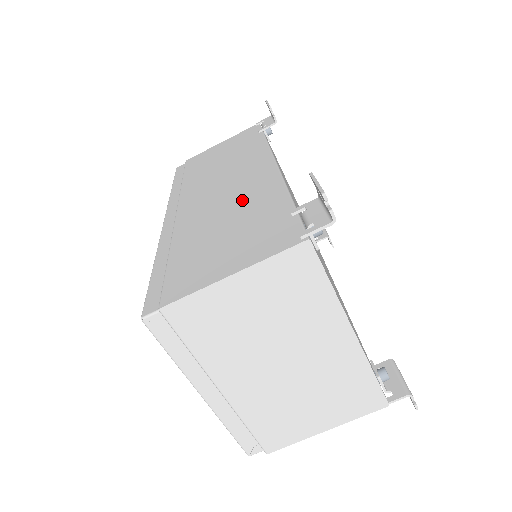
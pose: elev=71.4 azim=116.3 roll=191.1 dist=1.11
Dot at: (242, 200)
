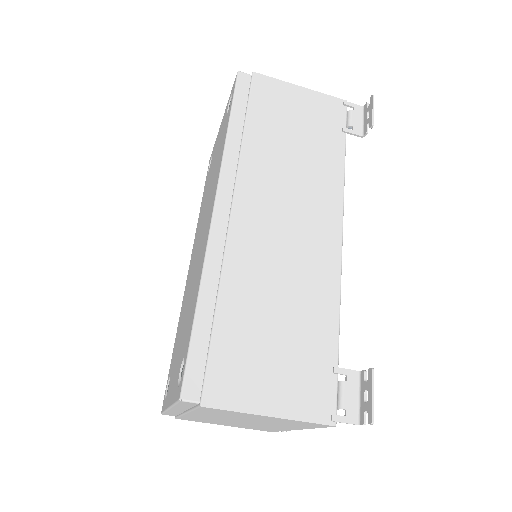
Dot at: (300, 284)
